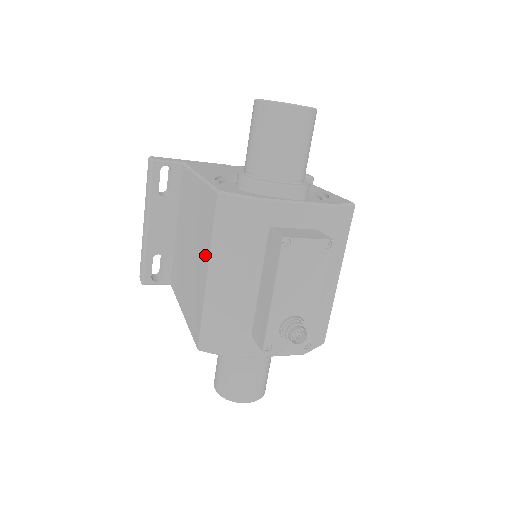
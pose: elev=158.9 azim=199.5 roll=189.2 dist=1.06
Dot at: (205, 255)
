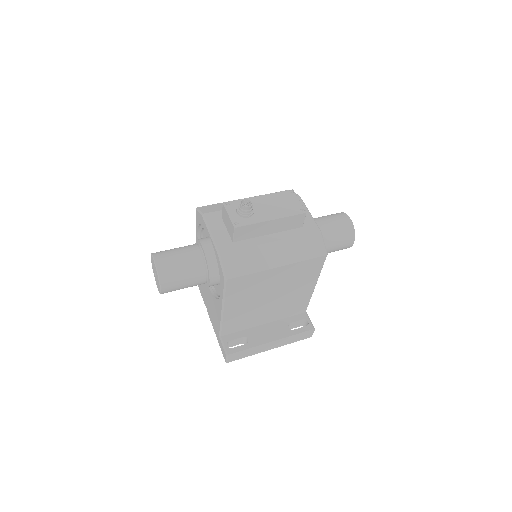
Dot at: occluded
